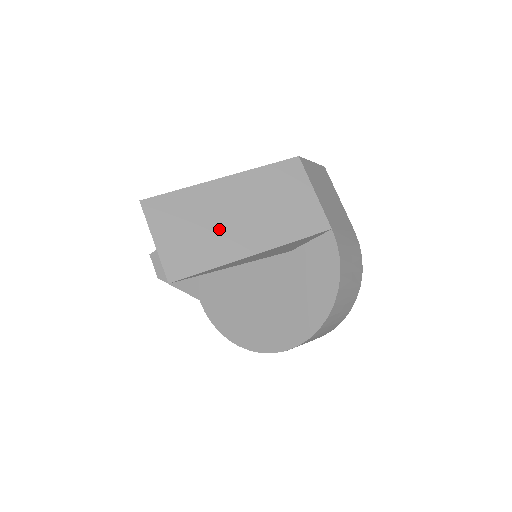
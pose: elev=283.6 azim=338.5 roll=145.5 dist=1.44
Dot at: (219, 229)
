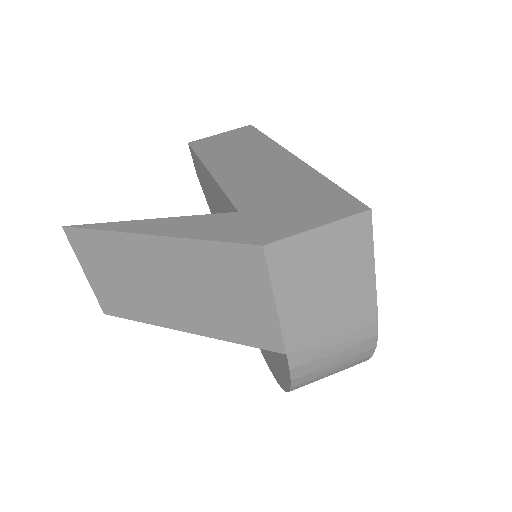
Dot at: (146, 291)
